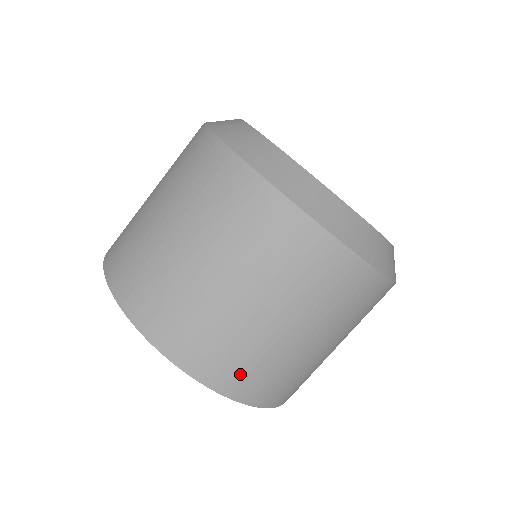
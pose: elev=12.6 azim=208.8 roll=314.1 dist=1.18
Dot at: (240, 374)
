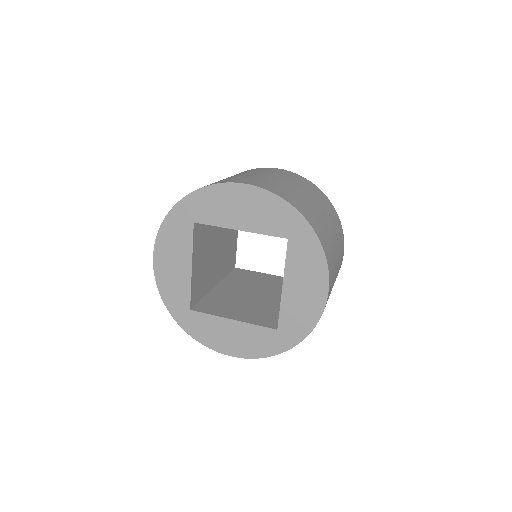
Dot at: (321, 233)
